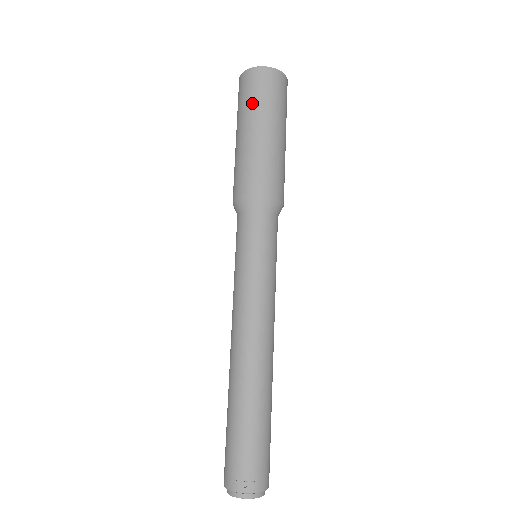
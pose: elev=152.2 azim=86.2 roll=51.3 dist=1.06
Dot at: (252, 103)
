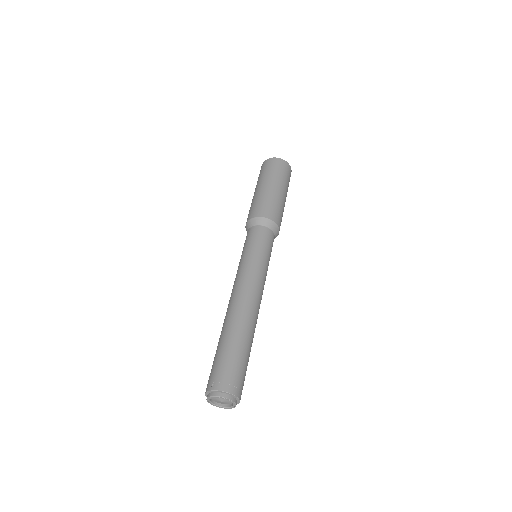
Dot at: (260, 177)
